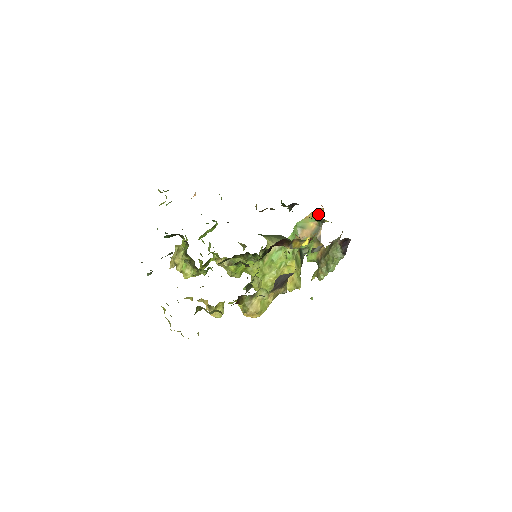
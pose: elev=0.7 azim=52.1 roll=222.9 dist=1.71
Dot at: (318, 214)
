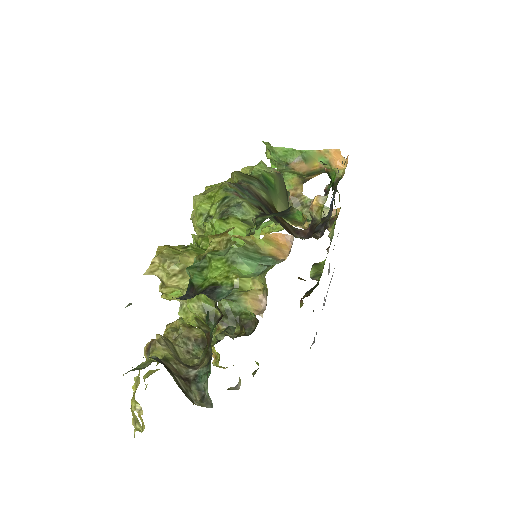
Dot at: (335, 163)
